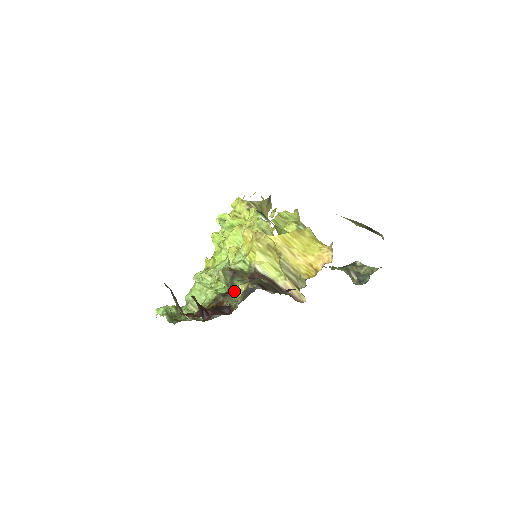
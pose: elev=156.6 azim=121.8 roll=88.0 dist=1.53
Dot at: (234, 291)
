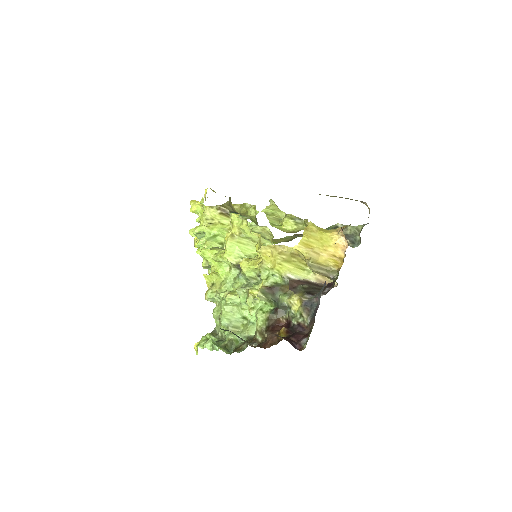
Dot at: (285, 306)
